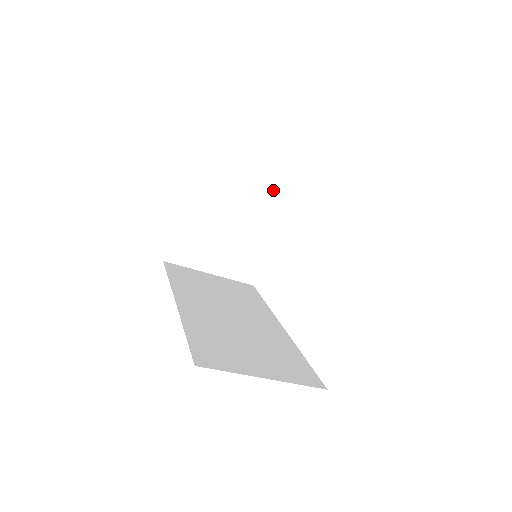
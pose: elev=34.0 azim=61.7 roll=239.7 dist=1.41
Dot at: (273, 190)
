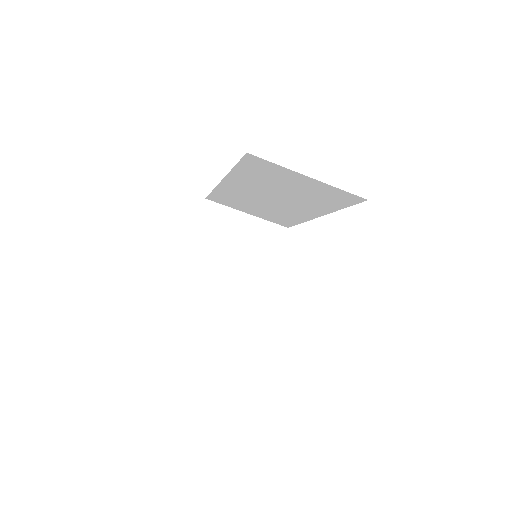
Dot at: (270, 229)
